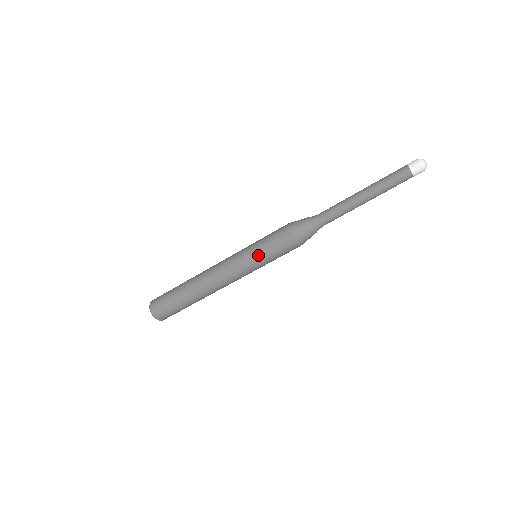
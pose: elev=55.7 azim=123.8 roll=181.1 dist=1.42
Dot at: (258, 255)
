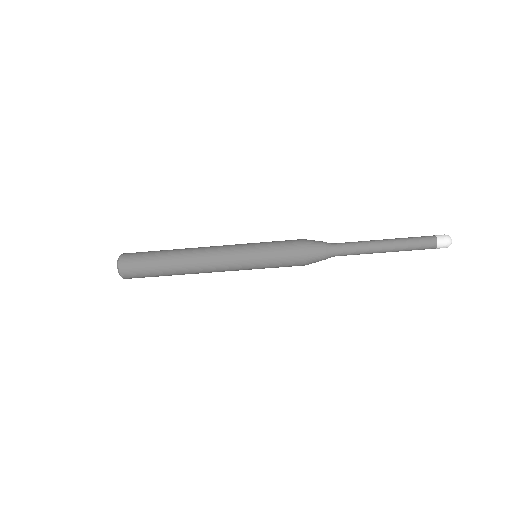
Dot at: (262, 257)
